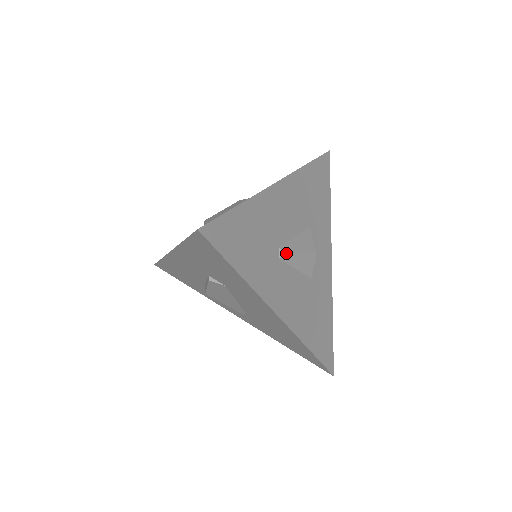
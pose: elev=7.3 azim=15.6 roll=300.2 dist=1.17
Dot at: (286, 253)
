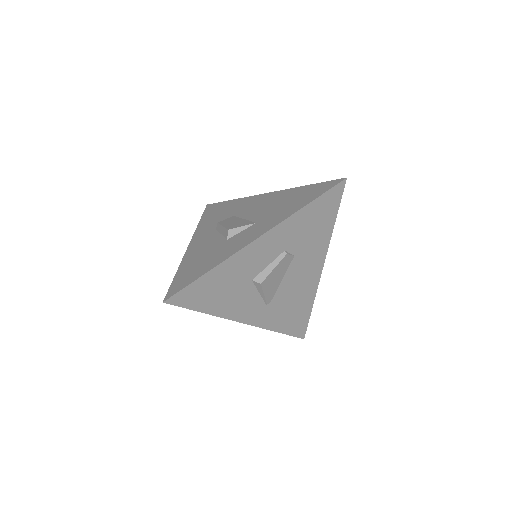
Dot at: occluded
